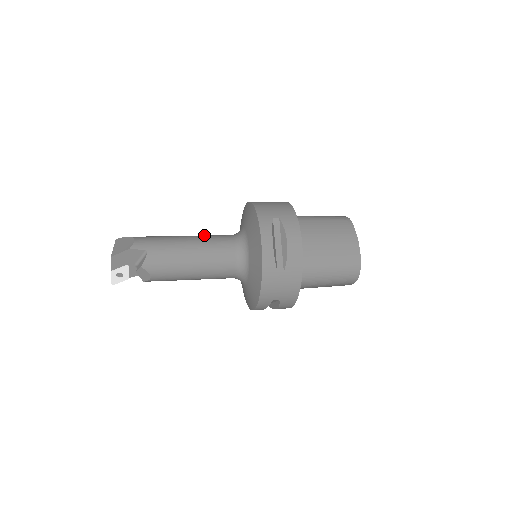
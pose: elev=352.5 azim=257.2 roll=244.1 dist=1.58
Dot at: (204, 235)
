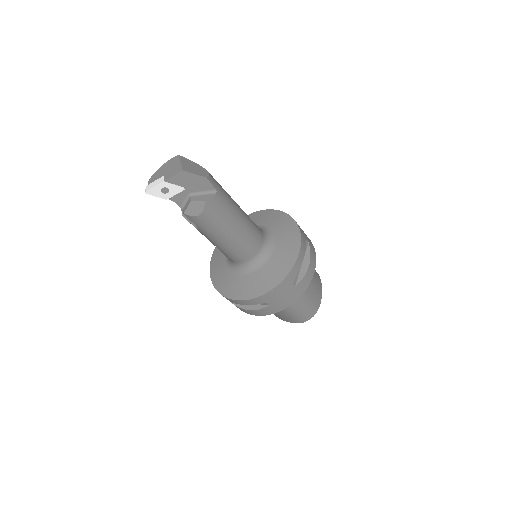
Dot at: occluded
